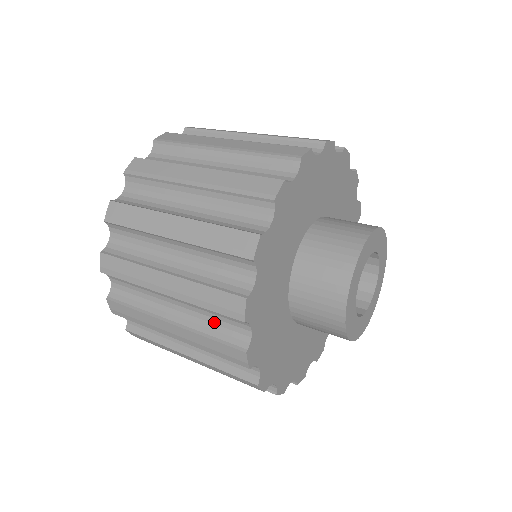
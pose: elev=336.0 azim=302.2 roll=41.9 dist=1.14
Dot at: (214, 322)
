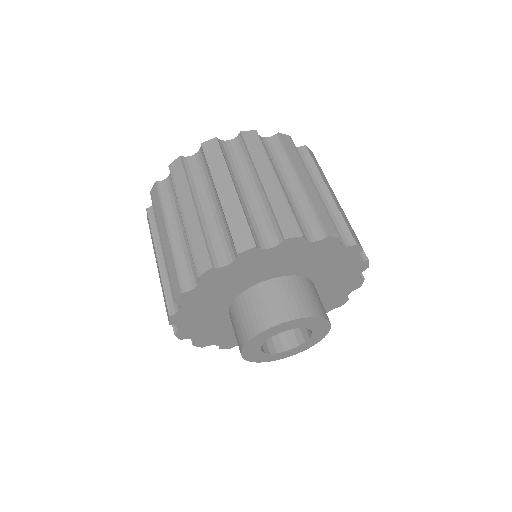
Dot at: occluded
